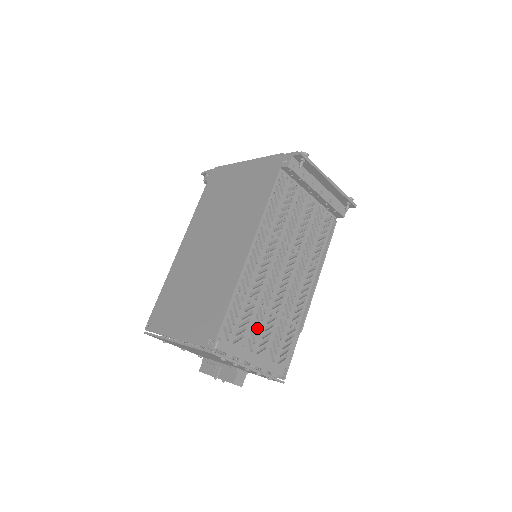
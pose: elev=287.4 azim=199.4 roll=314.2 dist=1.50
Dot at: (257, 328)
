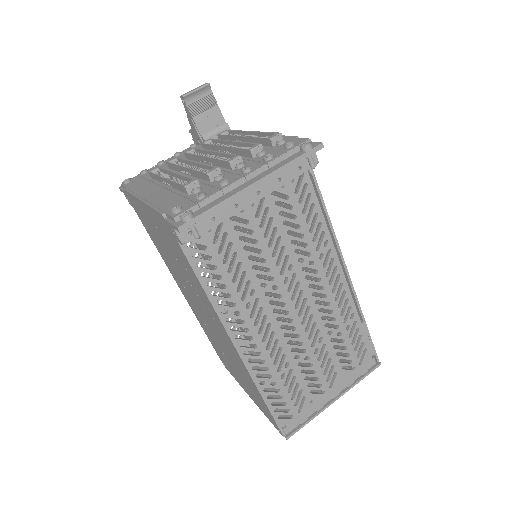
Dot at: (312, 376)
